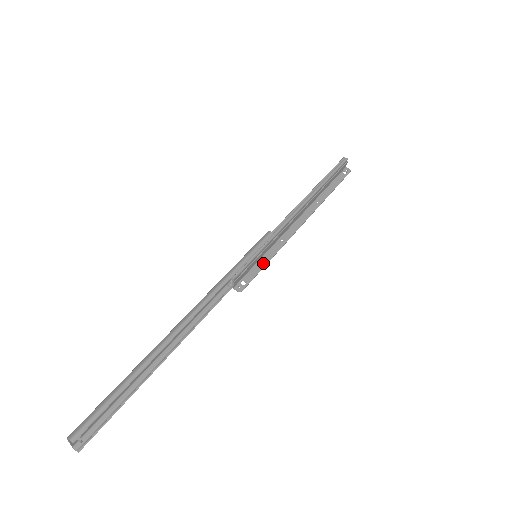
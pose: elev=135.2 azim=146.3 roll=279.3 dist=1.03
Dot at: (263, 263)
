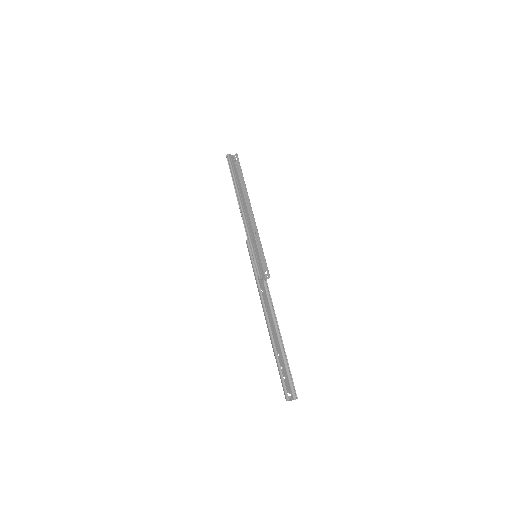
Dot at: (262, 254)
